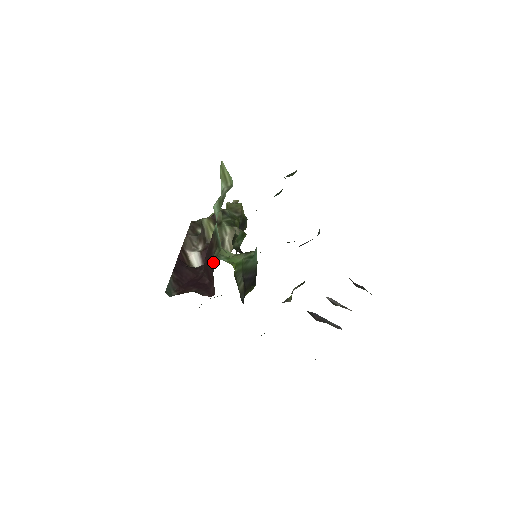
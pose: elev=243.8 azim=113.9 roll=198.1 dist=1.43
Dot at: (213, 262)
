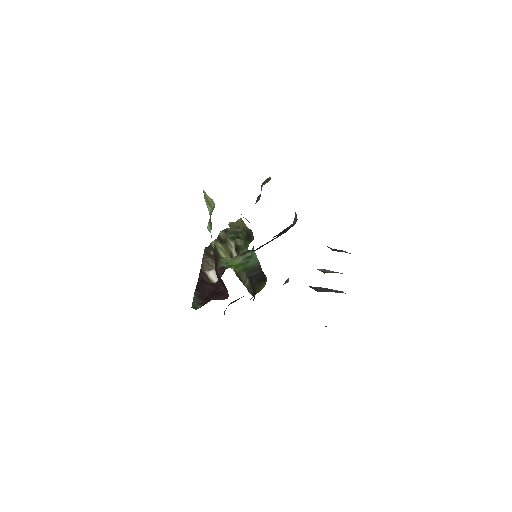
Dot at: occluded
